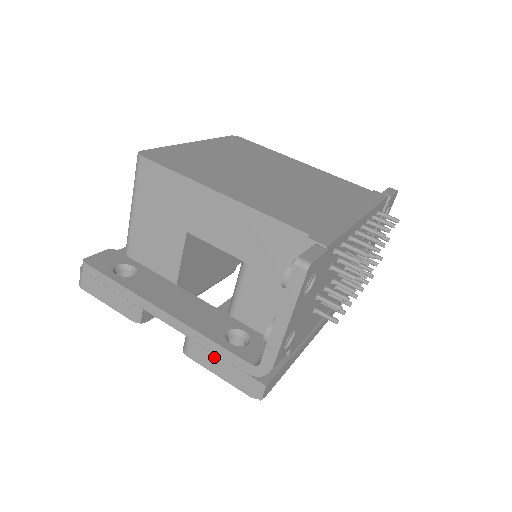
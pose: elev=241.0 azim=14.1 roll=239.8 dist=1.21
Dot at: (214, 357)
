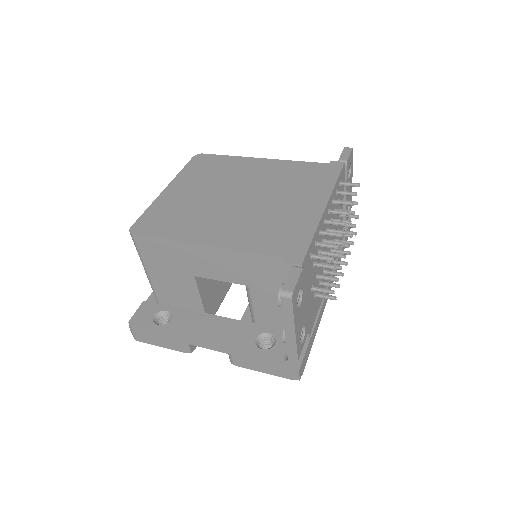
Dot at: (254, 362)
